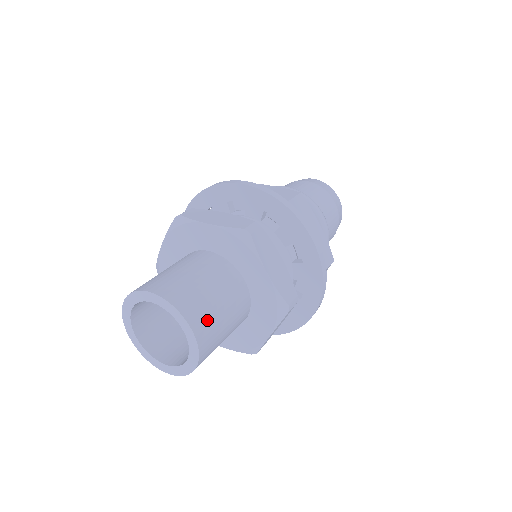
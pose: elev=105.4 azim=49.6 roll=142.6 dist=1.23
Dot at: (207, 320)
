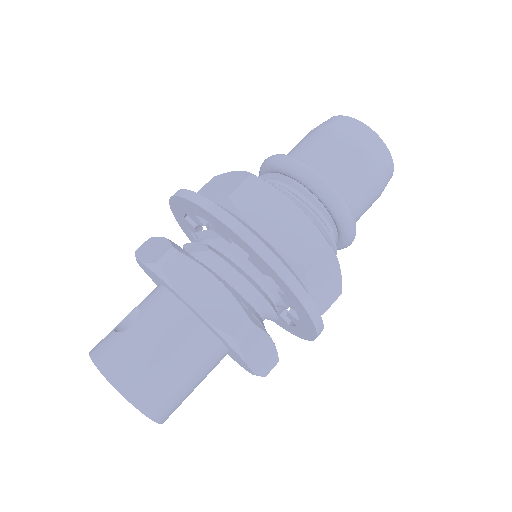
Dot at: (174, 405)
